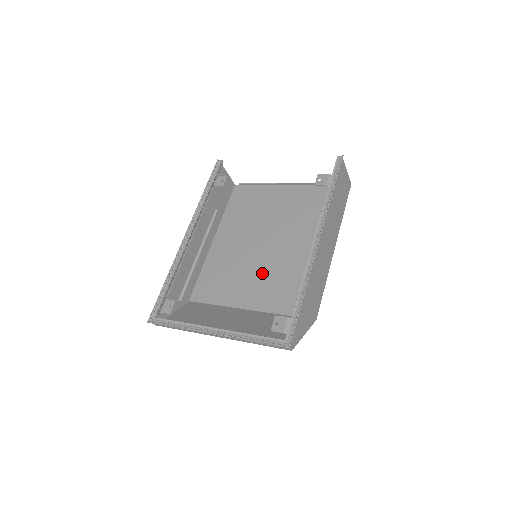
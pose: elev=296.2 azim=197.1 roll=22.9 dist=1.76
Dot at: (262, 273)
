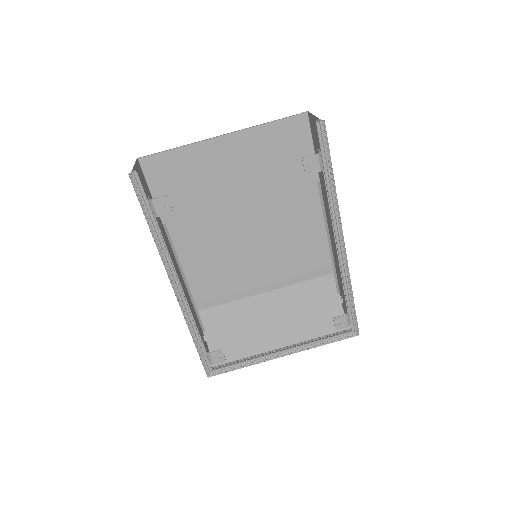
Dot at: (258, 255)
